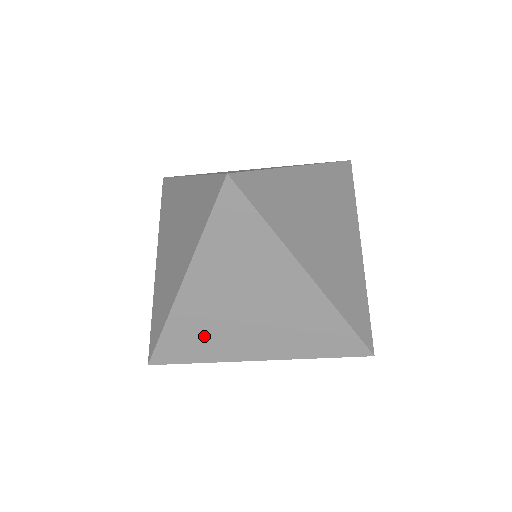
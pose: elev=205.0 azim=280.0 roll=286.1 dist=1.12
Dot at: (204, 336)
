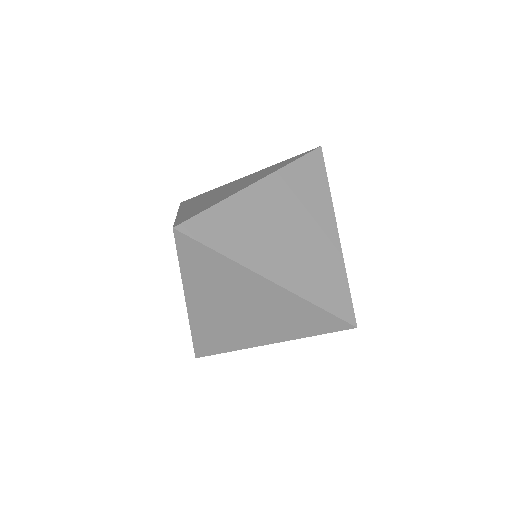
Dot at: (221, 334)
